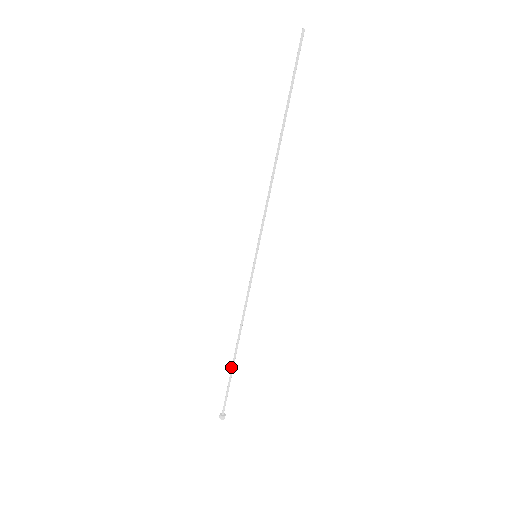
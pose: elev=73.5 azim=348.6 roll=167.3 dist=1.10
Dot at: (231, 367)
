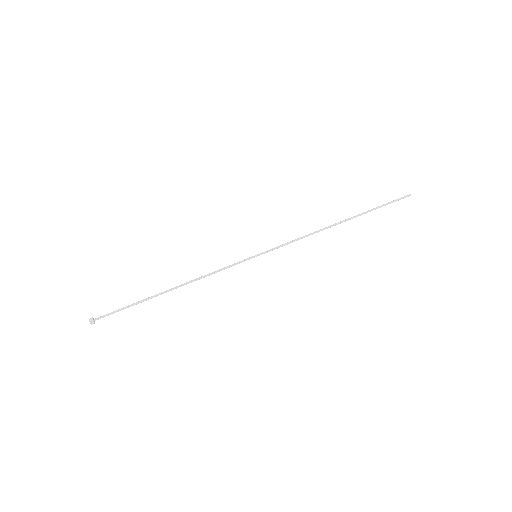
Dot at: (148, 297)
